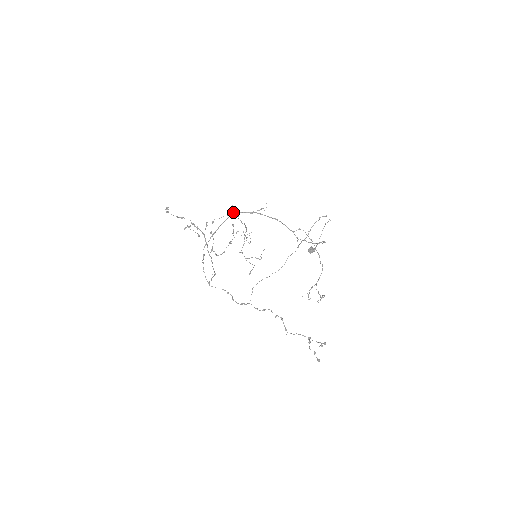
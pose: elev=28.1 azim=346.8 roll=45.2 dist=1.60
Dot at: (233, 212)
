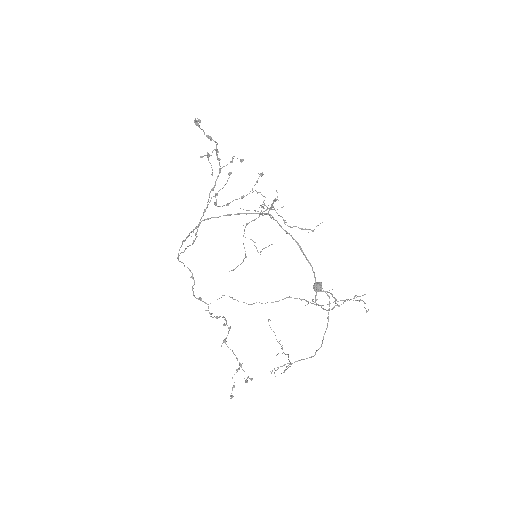
Dot at: (271, 217)
